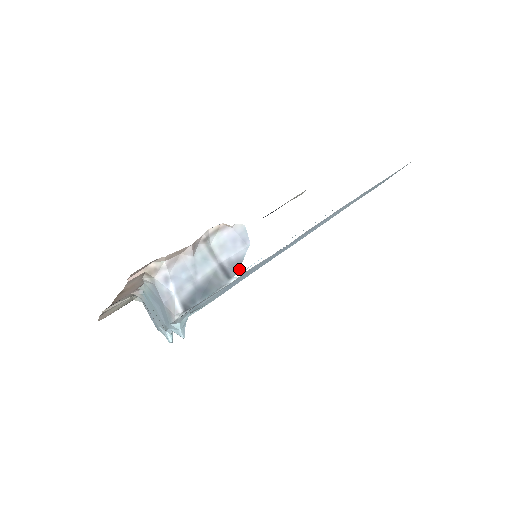
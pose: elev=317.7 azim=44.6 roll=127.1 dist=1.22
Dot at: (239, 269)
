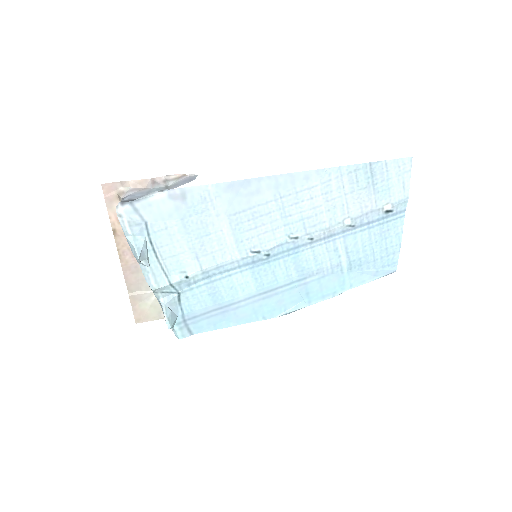
Dot at: occluded
